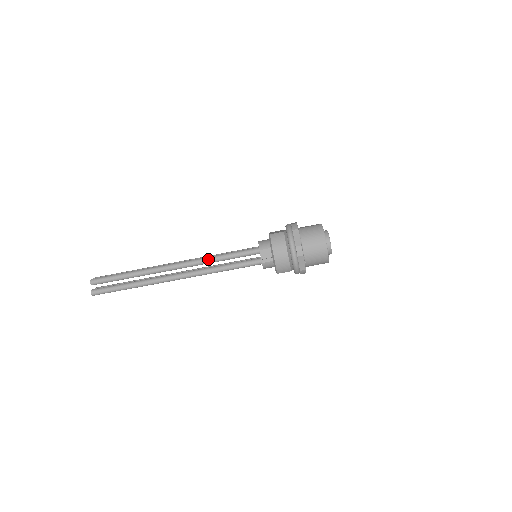
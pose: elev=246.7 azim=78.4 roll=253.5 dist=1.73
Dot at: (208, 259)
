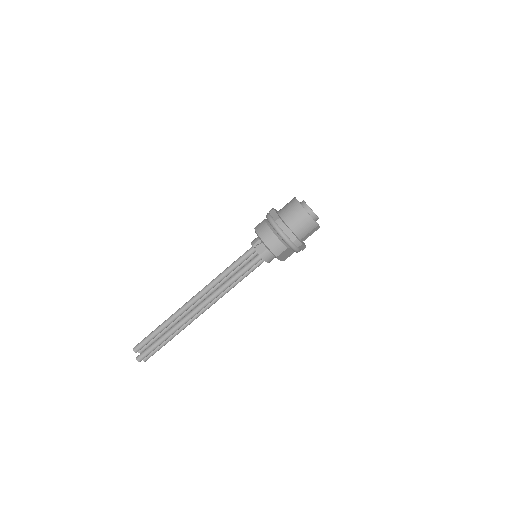
Dot at: (216, 278)
